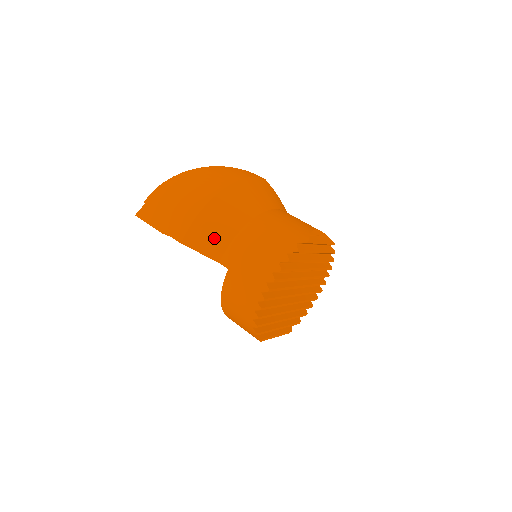
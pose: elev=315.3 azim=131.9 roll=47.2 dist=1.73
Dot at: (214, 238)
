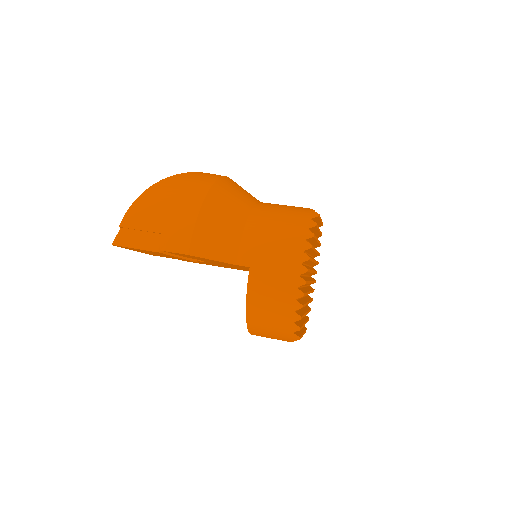
Dot at: (222, 239)
